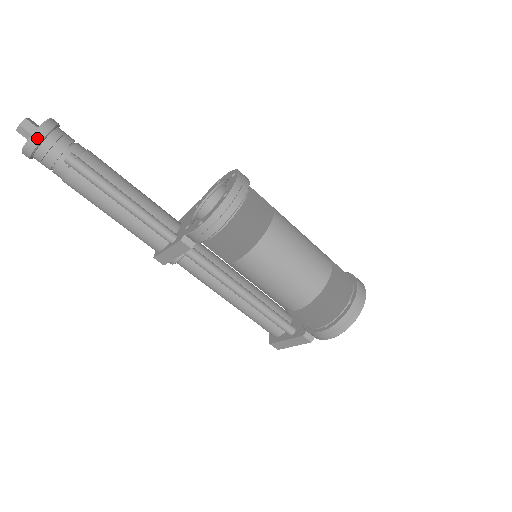
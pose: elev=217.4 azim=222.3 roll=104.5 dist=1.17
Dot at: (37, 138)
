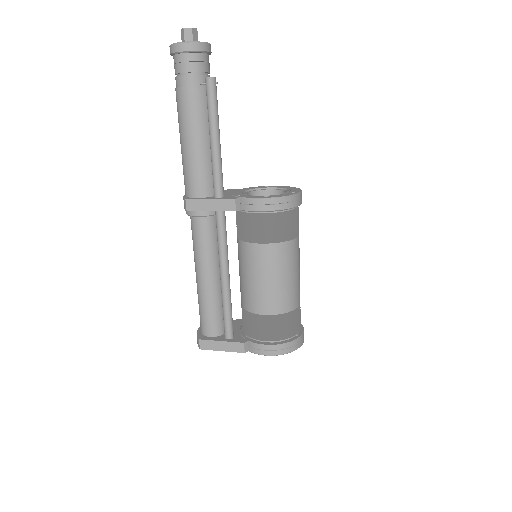
Dot at: (201, 47)
